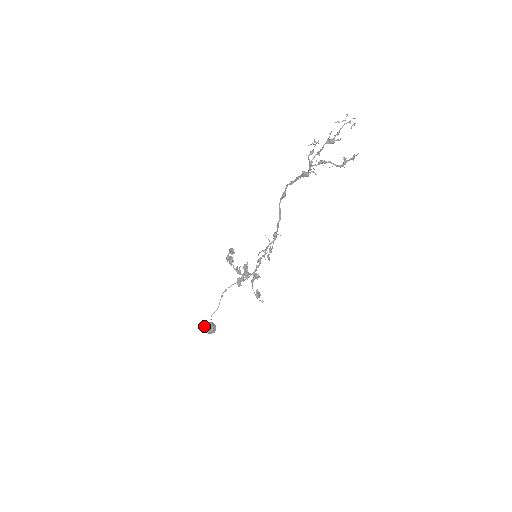
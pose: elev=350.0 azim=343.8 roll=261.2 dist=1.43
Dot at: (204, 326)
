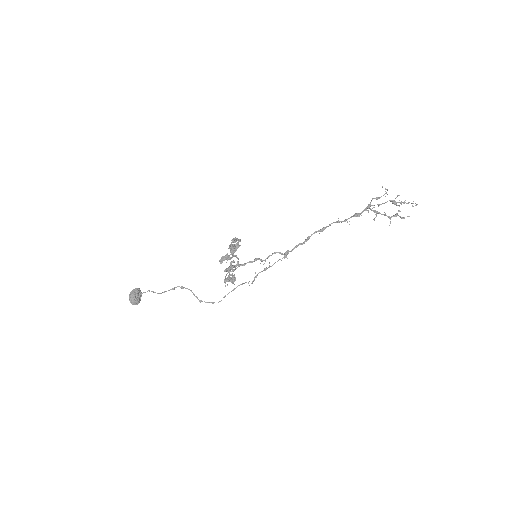
Dot at: occluded
